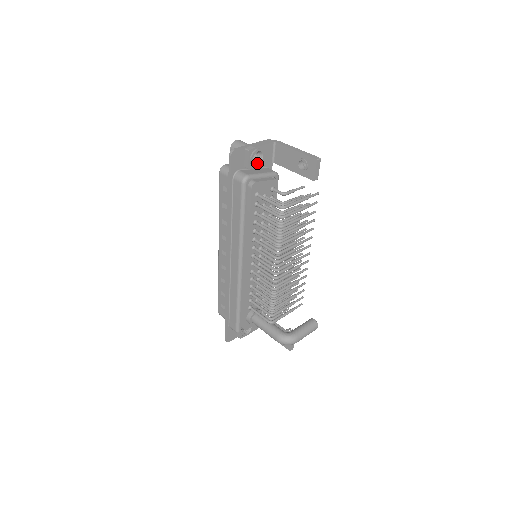
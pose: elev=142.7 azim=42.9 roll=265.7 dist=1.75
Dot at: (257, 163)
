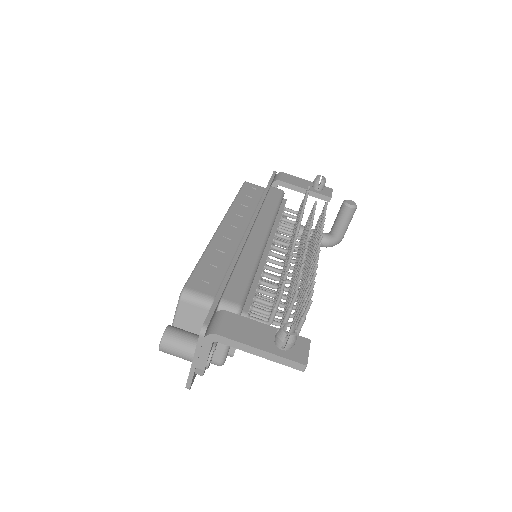
Dot at: occluded
